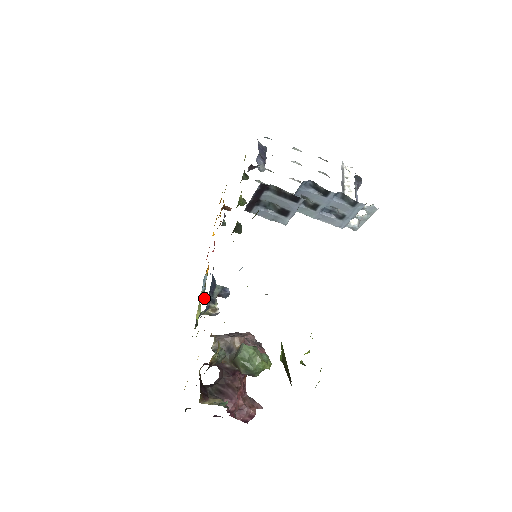
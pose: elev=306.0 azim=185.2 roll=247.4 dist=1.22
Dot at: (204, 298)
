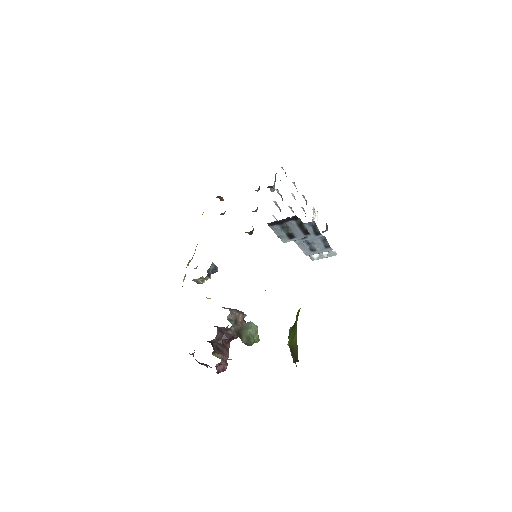
Dot at: (196, 268)
